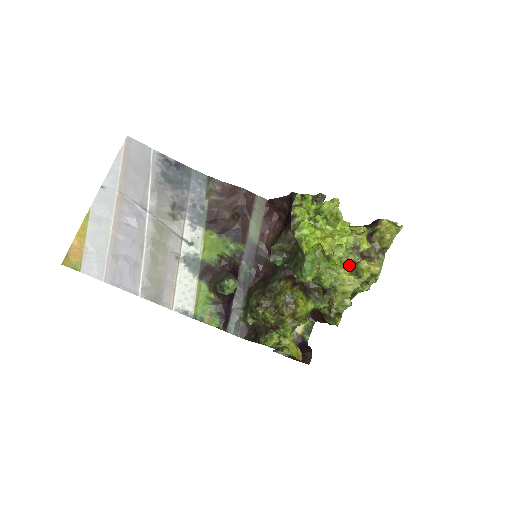
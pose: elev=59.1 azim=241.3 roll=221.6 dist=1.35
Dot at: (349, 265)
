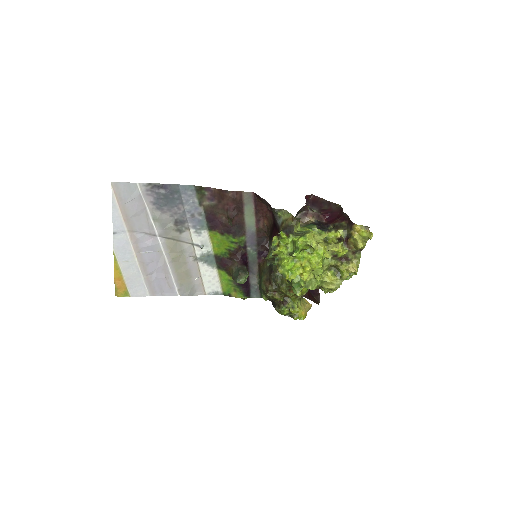
Dot at: (331, 266)
